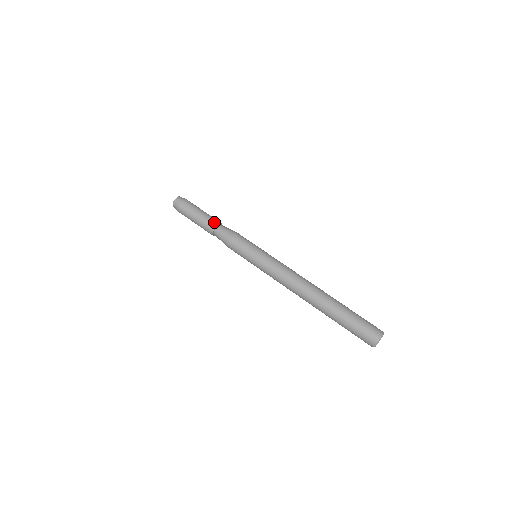
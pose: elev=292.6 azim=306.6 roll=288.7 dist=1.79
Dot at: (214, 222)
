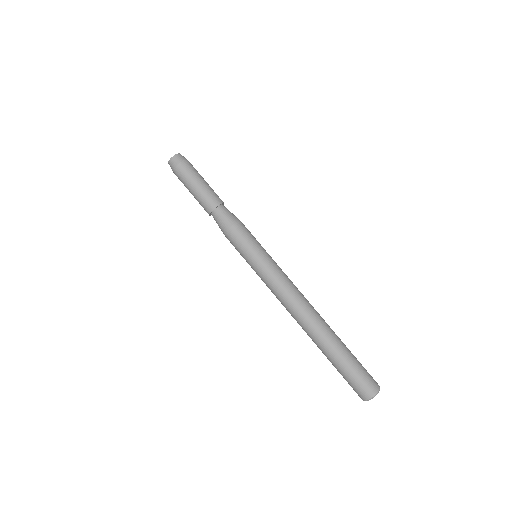
Dot at: (214, 201)
